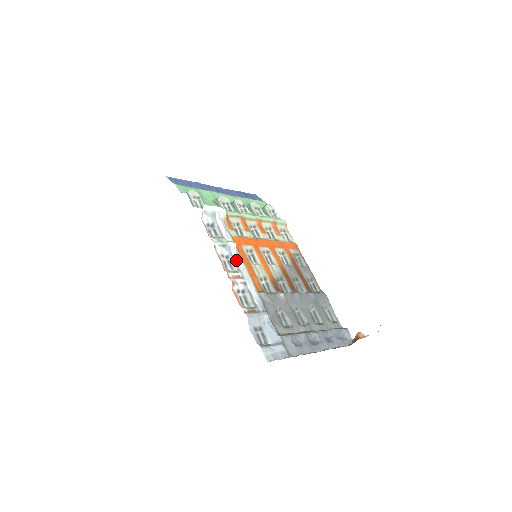
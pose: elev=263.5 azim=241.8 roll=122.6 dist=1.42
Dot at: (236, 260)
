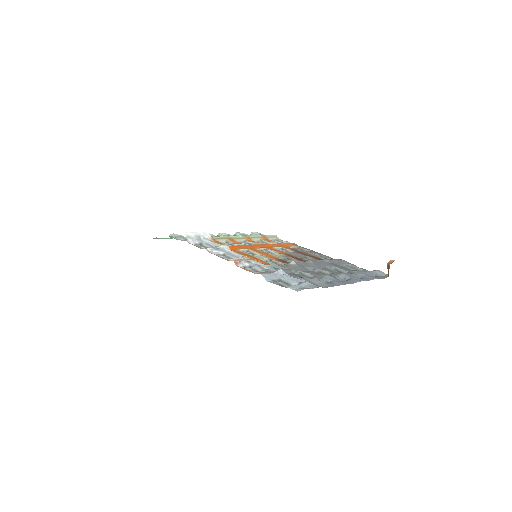
Dot at: (233, 254)
